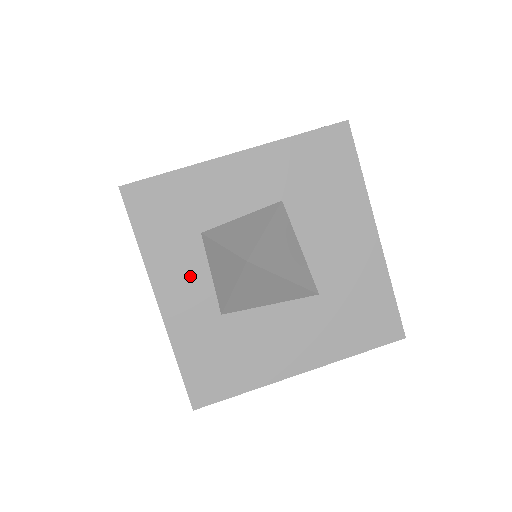
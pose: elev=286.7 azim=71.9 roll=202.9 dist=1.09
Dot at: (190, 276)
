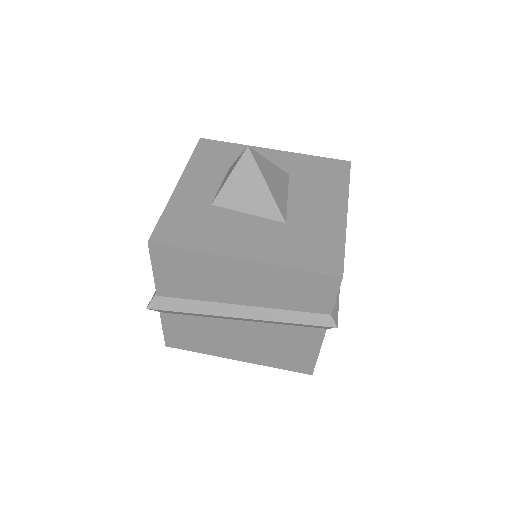
Dot at: (207, 181)
